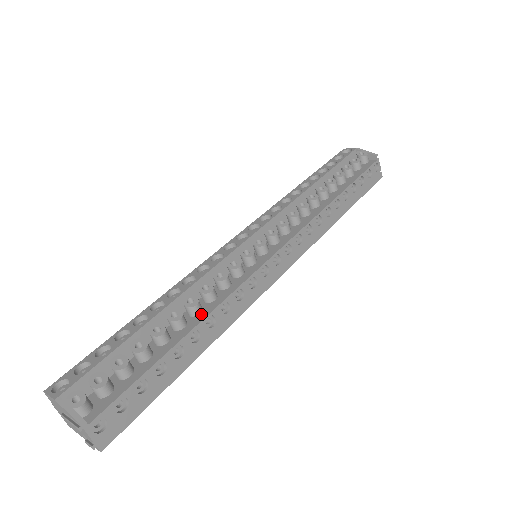
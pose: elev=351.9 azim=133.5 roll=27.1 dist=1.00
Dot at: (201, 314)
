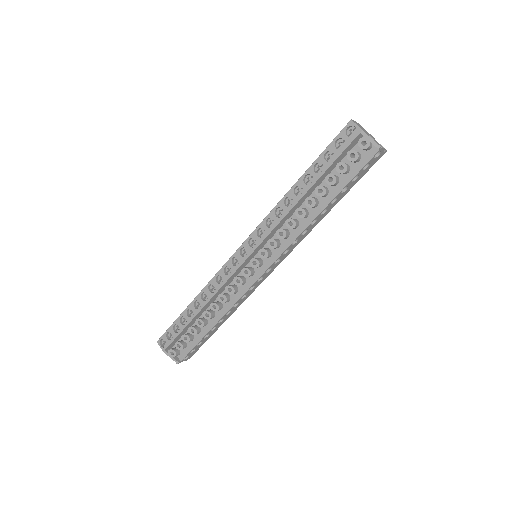
Dot at: (222, 311)
